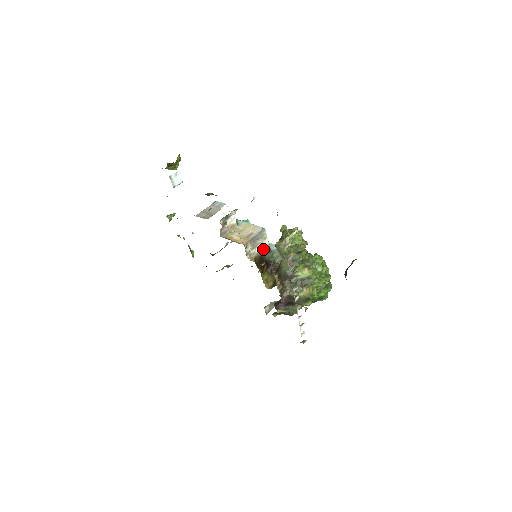
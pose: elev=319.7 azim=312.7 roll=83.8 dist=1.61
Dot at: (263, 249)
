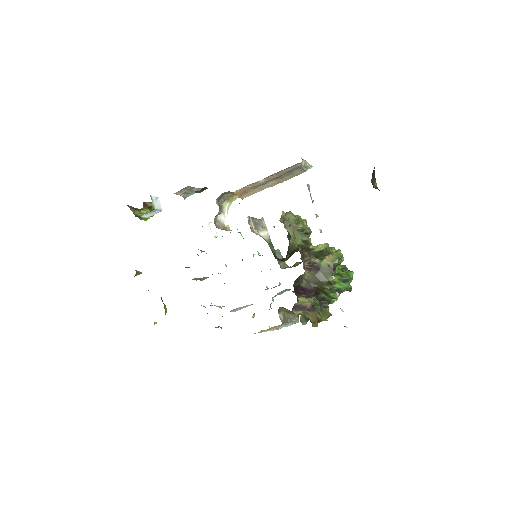
Dot at: (265, 238)
